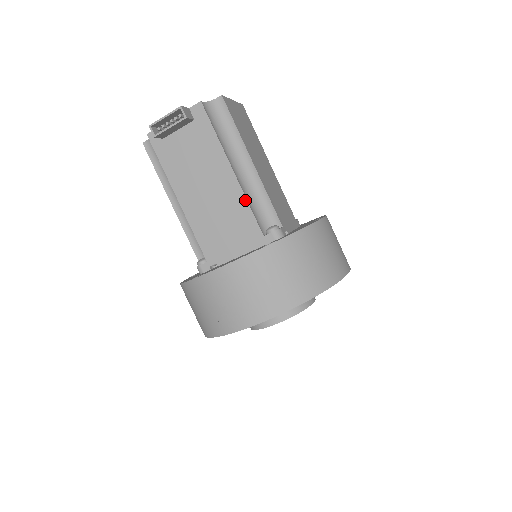
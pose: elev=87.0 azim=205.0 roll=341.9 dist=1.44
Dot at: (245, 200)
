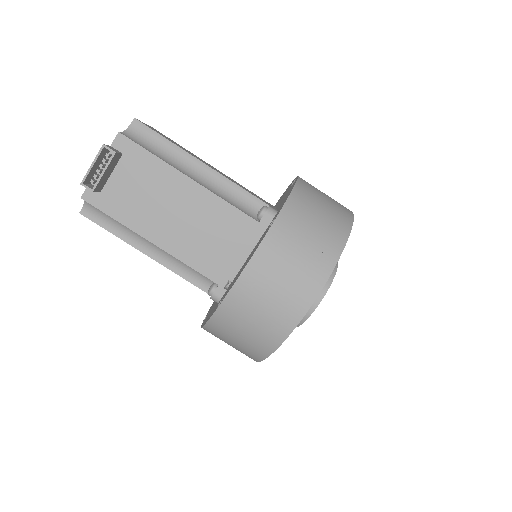
Dot at: (220, 200)
